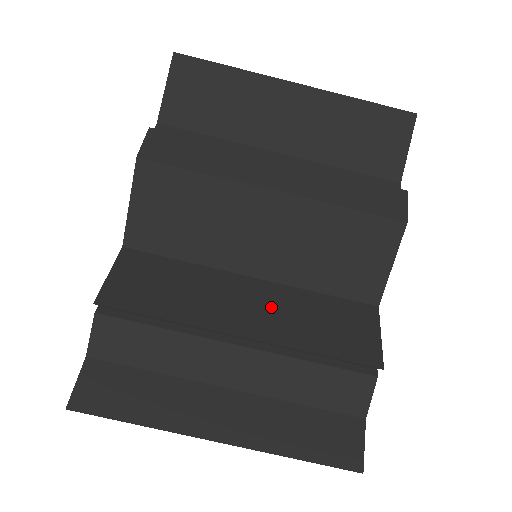
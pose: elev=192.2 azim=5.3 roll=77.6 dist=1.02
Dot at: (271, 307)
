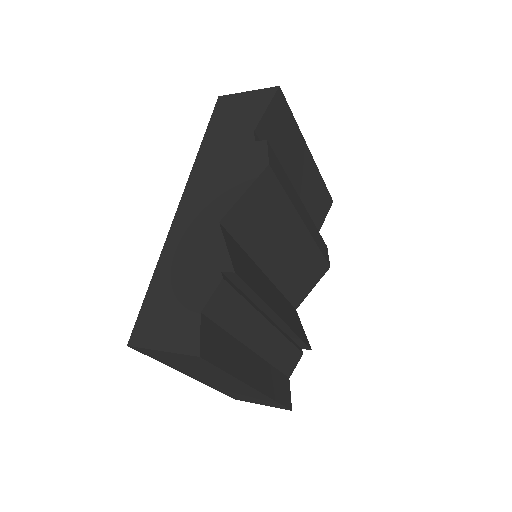
Dot at: (278, 299)
